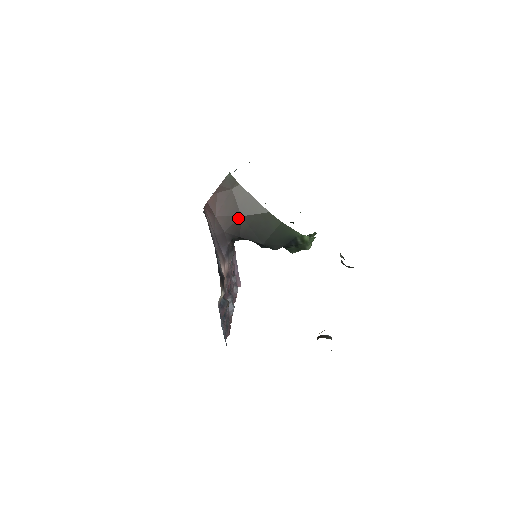
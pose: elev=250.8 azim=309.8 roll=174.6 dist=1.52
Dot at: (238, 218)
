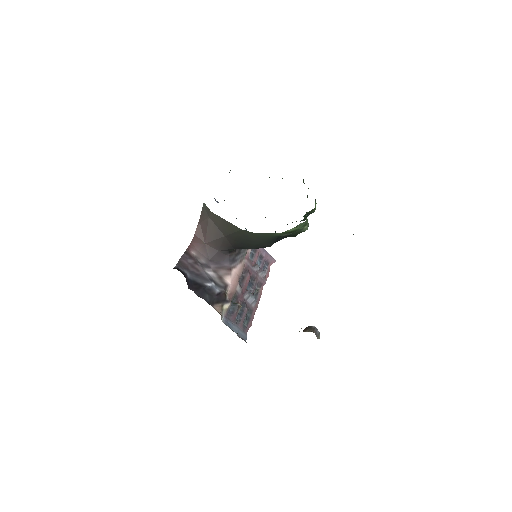
Dot at: (223, 238)
